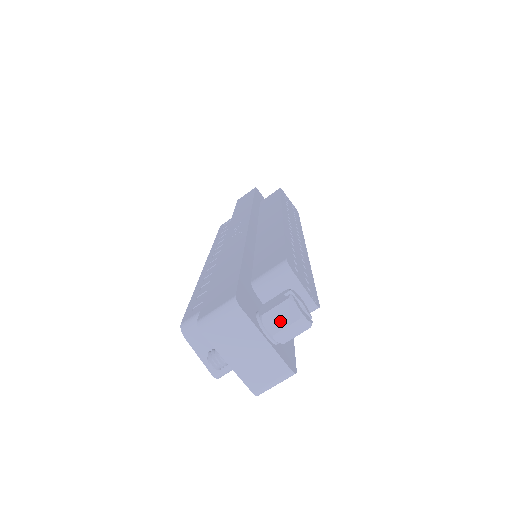
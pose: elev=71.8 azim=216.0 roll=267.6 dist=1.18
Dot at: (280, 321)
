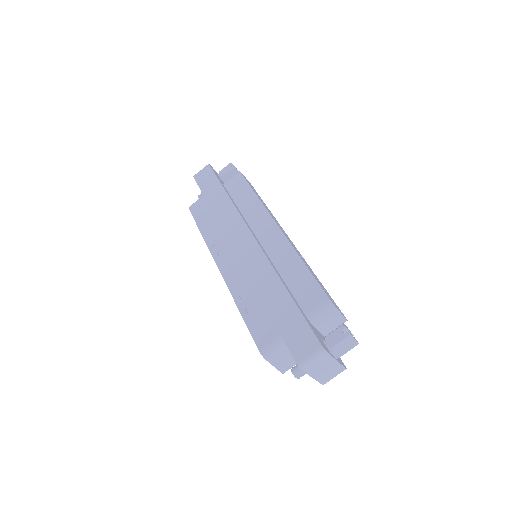
Dot at: (344, 349)
